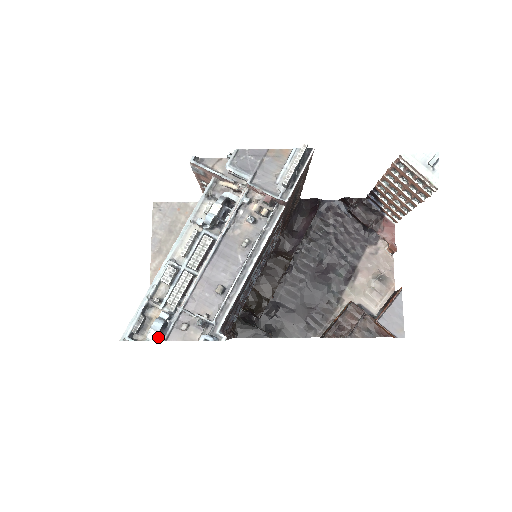
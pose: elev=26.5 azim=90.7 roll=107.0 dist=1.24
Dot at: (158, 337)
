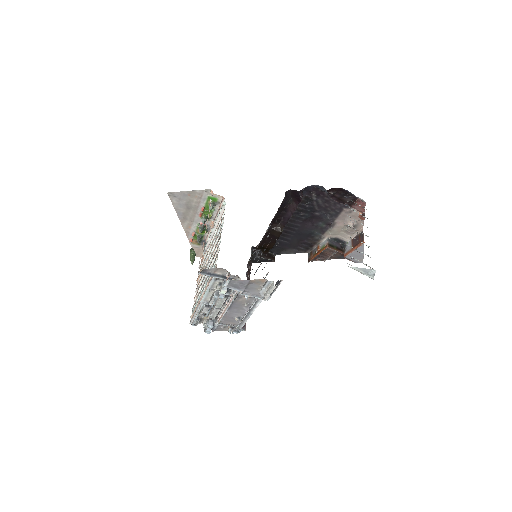
Dot at: occluded
